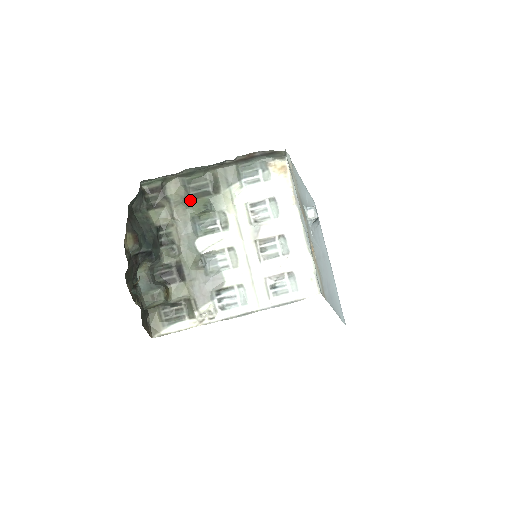
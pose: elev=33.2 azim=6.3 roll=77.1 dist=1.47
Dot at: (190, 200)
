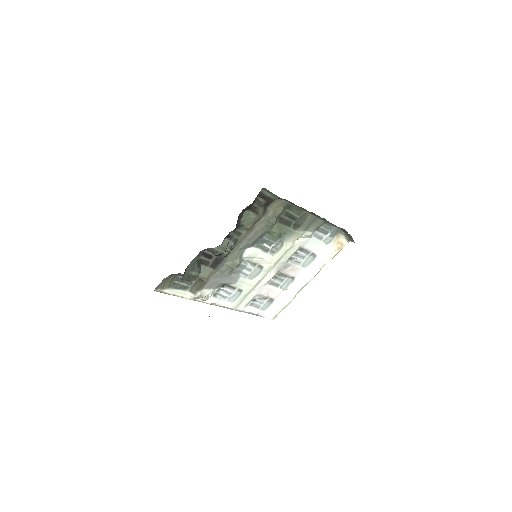
Dot at: (276, 221)
